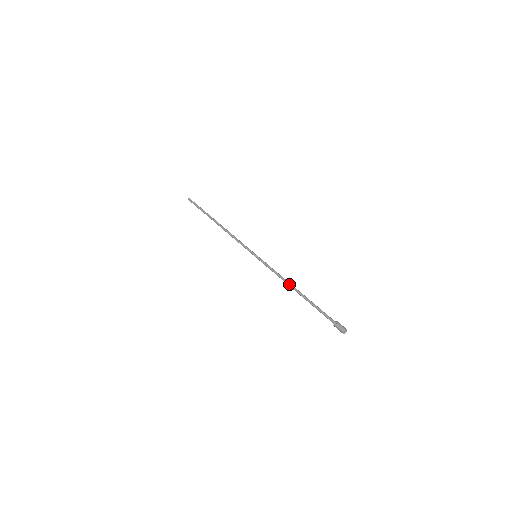
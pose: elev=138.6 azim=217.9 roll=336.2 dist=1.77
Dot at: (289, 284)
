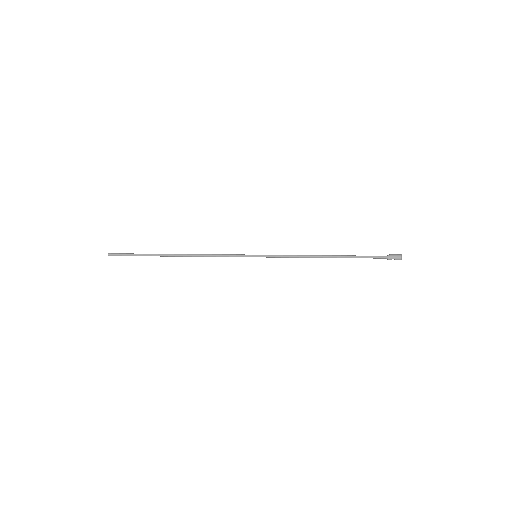
Dot at: (316, 255)
